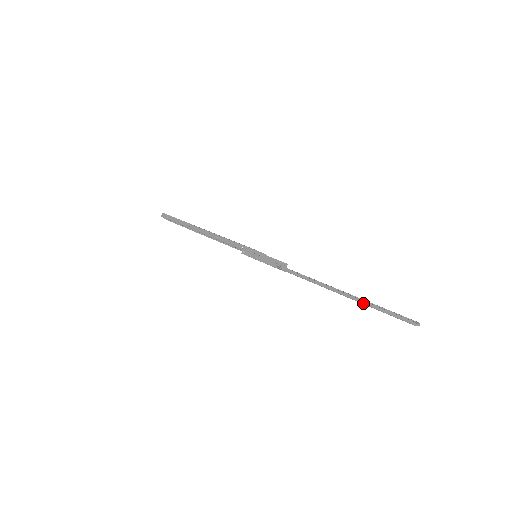
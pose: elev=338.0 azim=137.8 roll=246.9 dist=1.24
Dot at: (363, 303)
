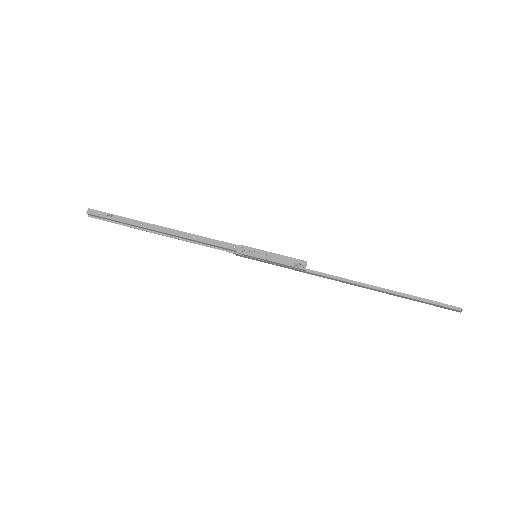
Dot at: (404, 295)
